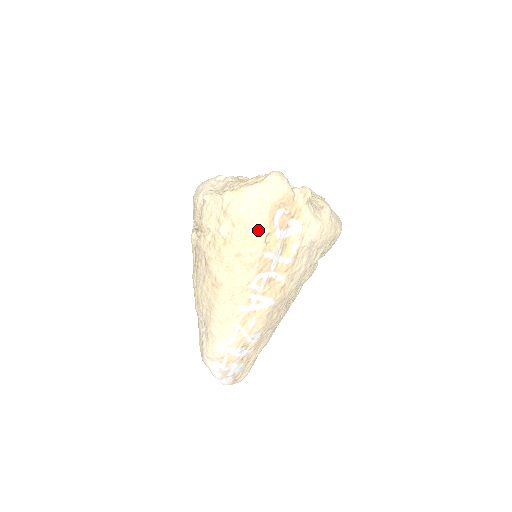
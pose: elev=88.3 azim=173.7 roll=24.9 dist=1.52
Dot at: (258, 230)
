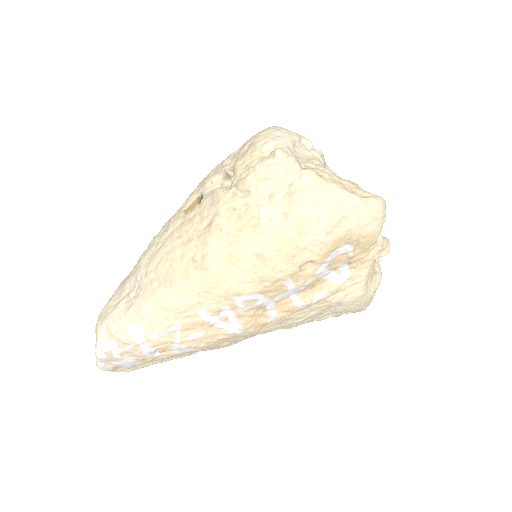
Dot at: (307, 248)
